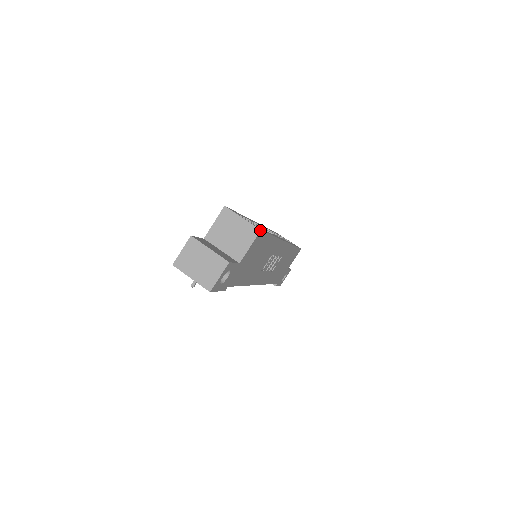
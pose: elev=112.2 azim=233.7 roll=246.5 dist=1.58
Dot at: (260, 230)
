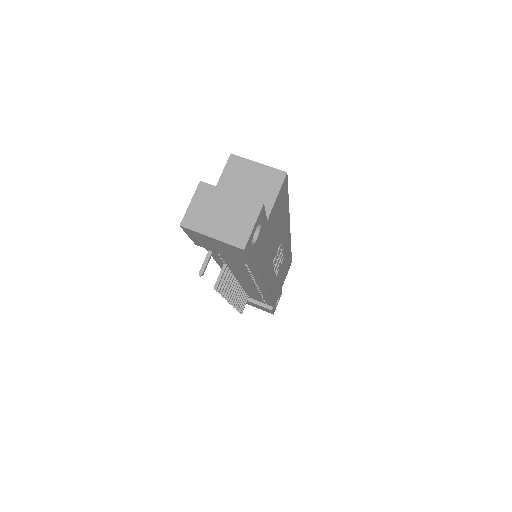
Dot at: (286, 173)
